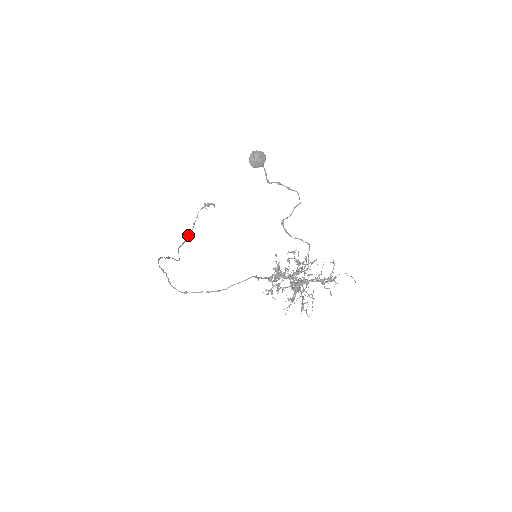
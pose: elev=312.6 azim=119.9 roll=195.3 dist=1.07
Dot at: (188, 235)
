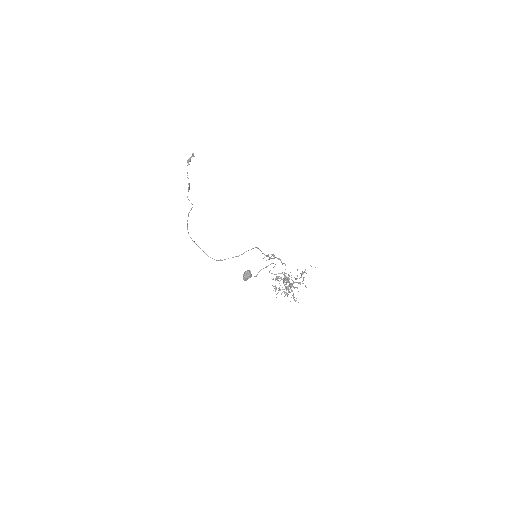
Dot at: occluded
